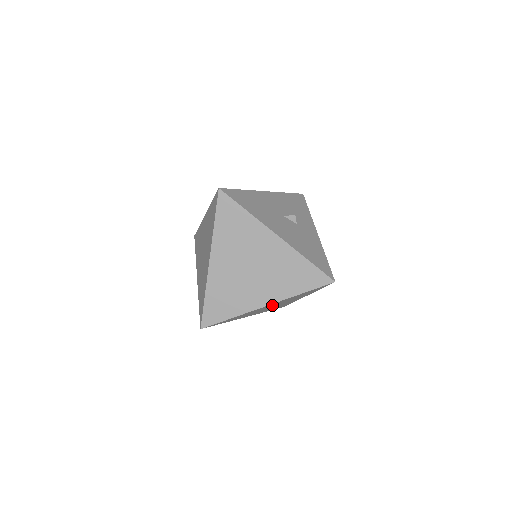
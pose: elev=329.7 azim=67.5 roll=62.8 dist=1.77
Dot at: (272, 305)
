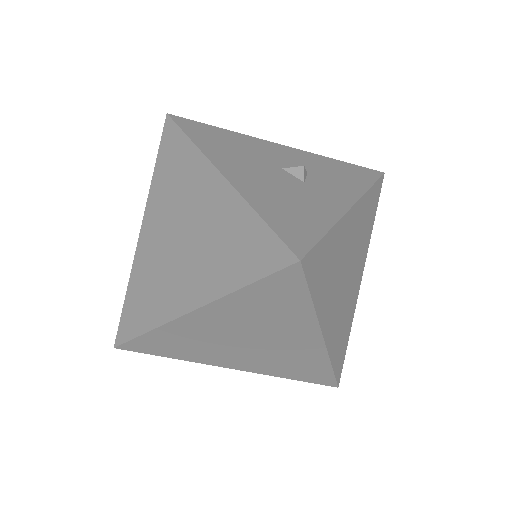
Dot at: (224, 327)
